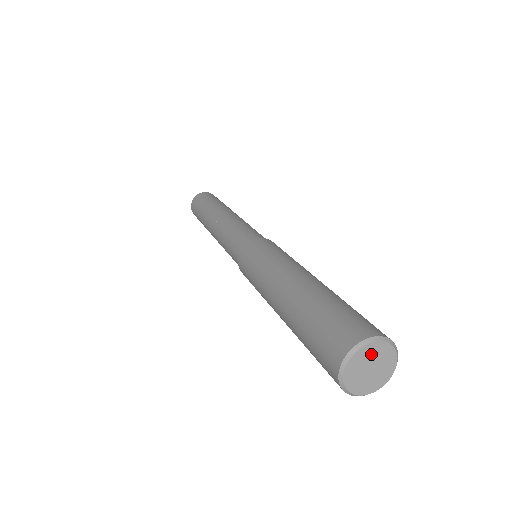
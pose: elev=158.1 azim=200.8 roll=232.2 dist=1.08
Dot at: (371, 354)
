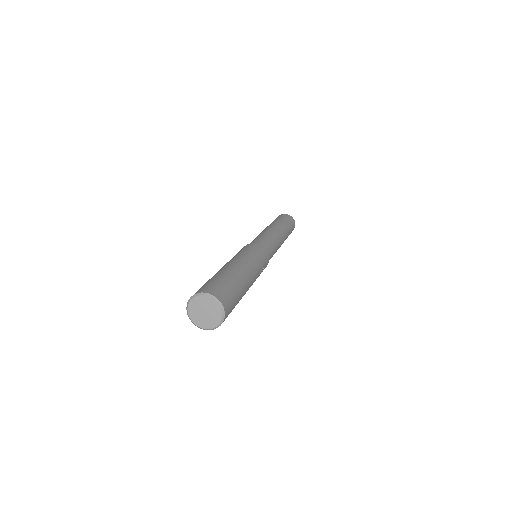
Dot at: (211, 306)
